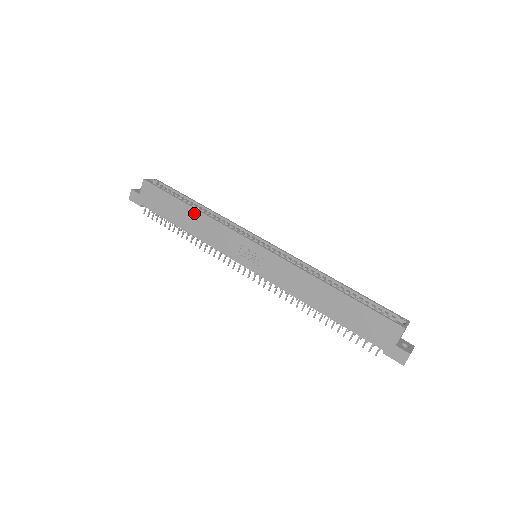
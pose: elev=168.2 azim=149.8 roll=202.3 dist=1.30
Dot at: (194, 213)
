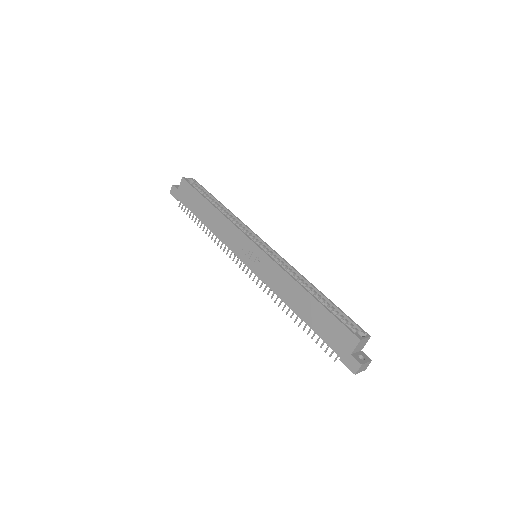
Dot at: (214, 211)
